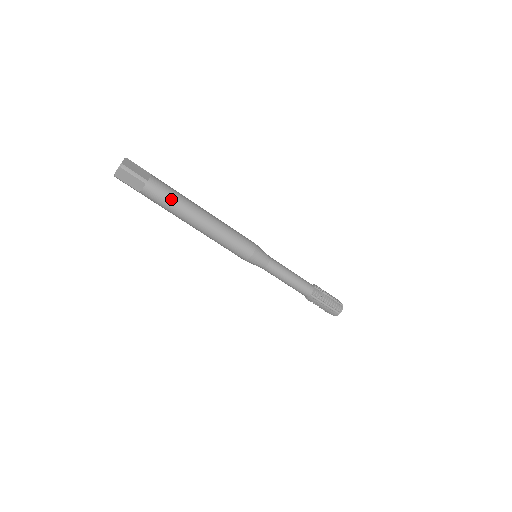
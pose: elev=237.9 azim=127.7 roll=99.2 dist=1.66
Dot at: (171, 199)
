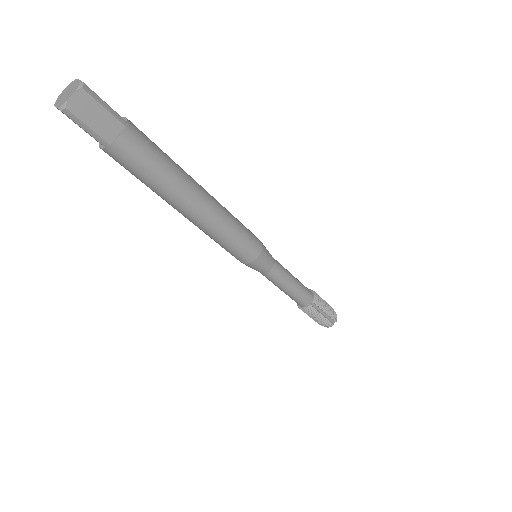
Dot at: (146, 178)
